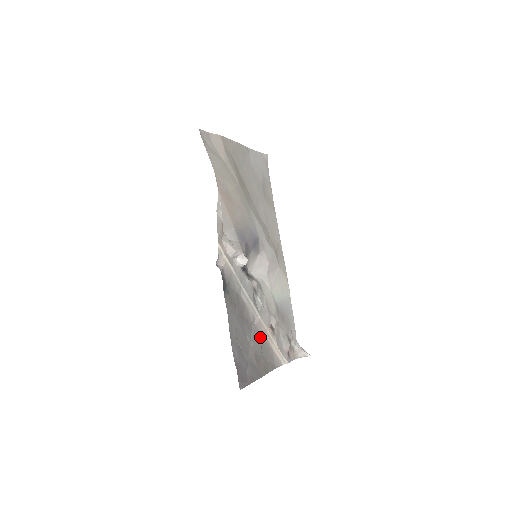
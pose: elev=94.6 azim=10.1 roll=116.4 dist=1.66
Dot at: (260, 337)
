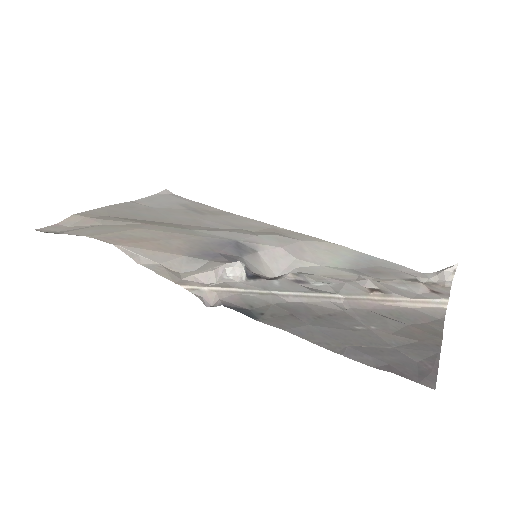
Dot at: (374, 312)
